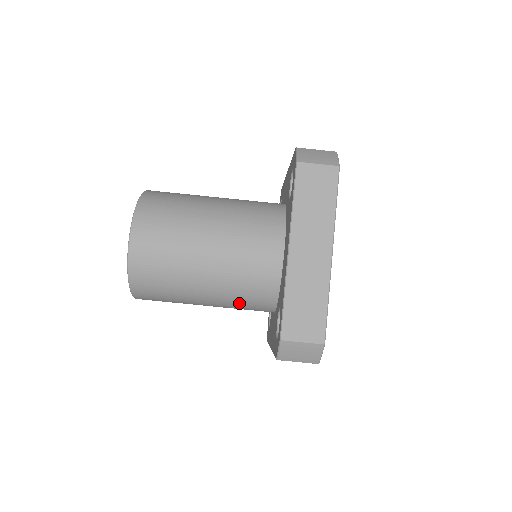
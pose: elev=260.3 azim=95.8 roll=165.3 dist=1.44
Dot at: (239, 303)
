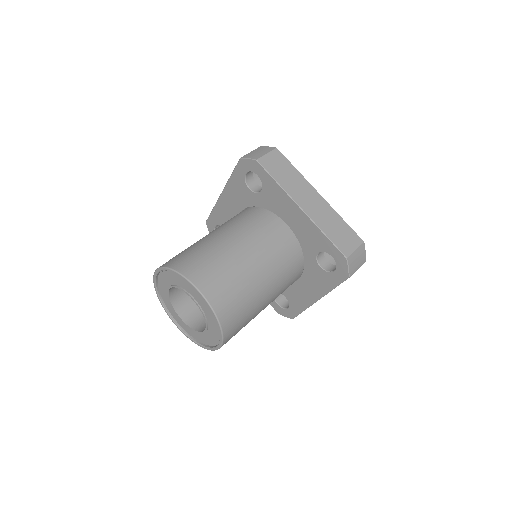
Dot at: (285, 283)
